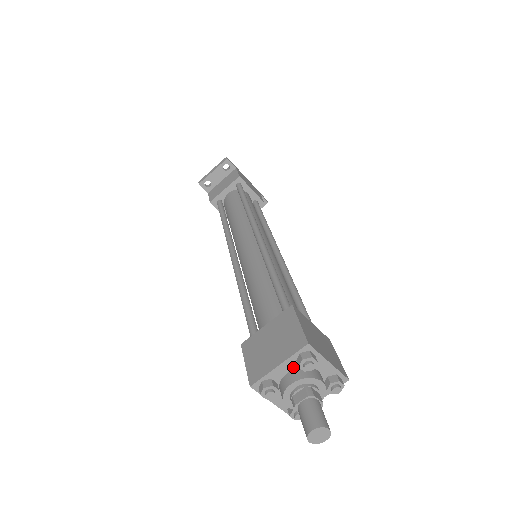
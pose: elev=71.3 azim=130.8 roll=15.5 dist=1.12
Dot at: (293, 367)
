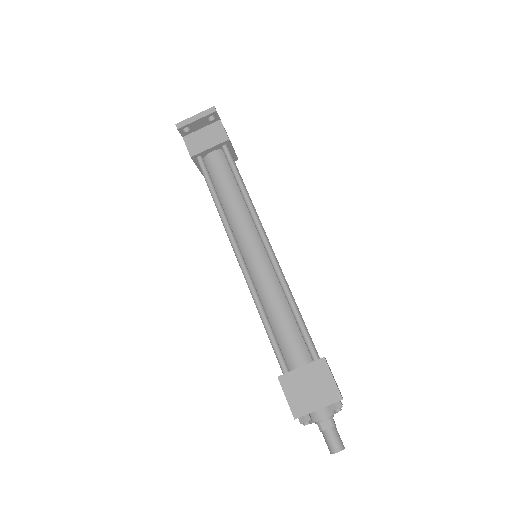
Dot at: (324, 407)
